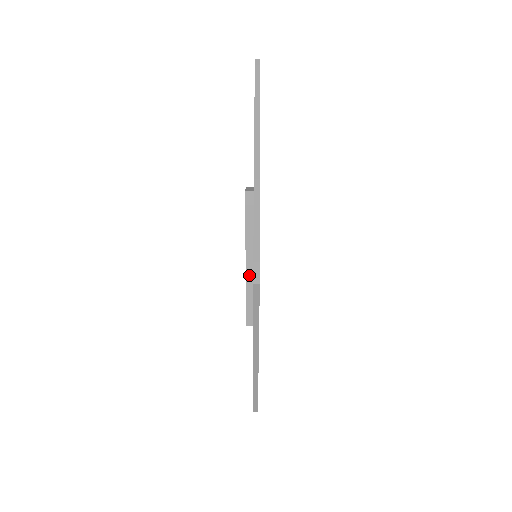
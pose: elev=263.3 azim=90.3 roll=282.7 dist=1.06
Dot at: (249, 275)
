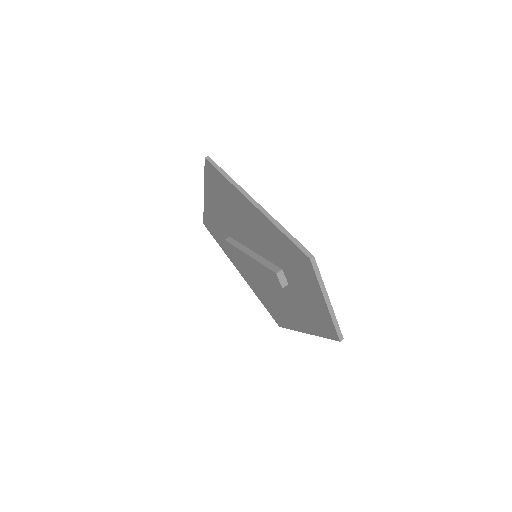
Dot at: (255, 257)
